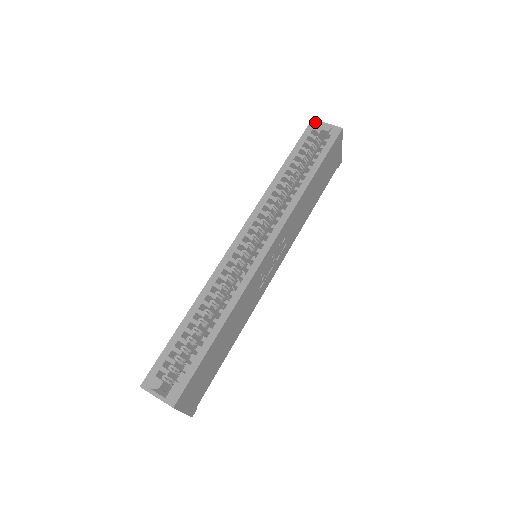
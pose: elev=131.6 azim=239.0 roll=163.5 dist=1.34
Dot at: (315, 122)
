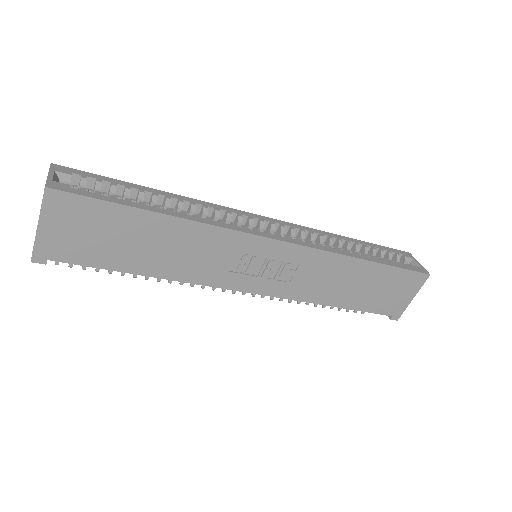
Dot at: (410, 255)
